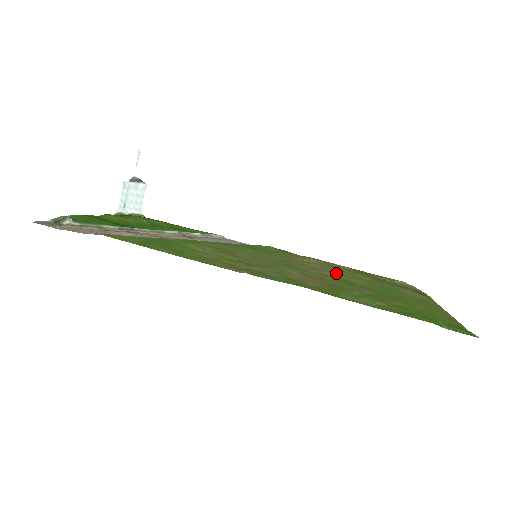
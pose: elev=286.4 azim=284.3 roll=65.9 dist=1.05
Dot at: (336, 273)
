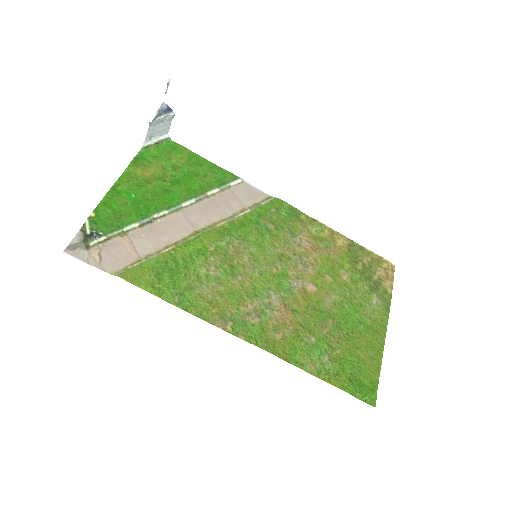
Dot at: (319, 281)
